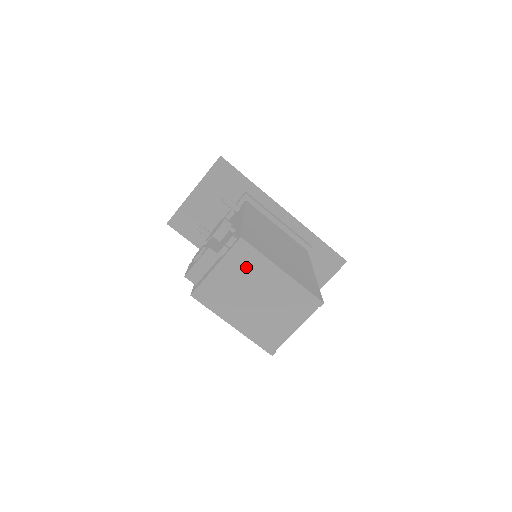
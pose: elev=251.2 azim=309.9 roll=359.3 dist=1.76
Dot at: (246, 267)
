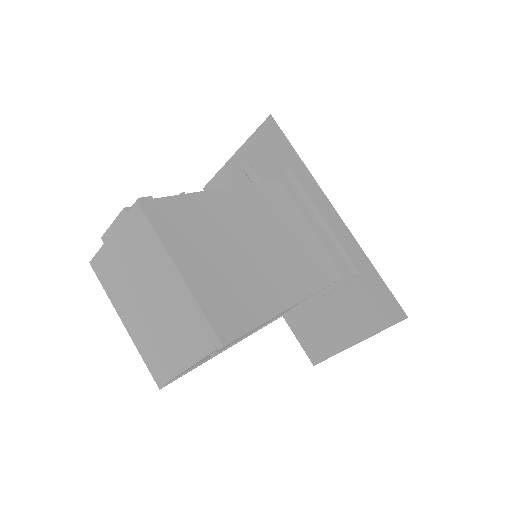
Dot at: (140, 248)
